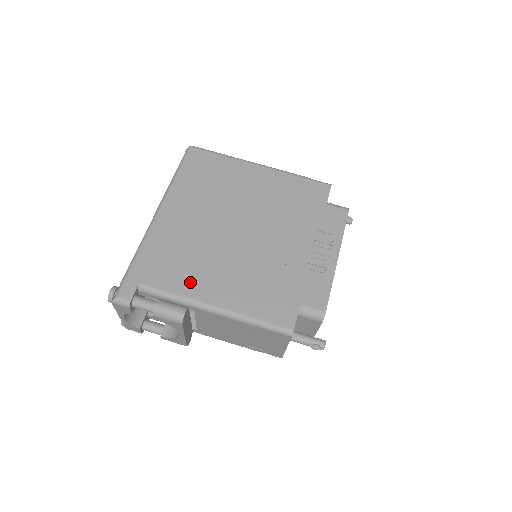
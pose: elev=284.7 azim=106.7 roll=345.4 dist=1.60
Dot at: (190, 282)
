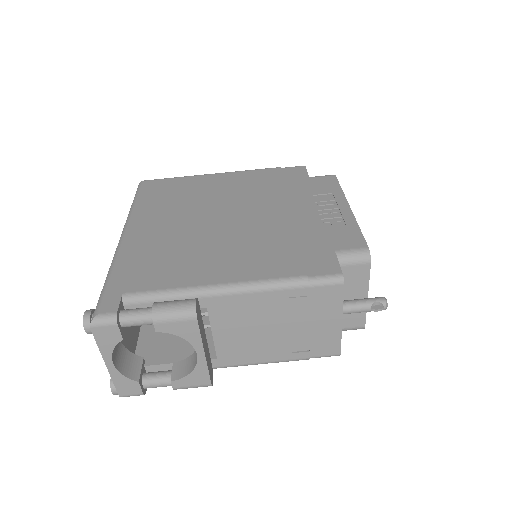
Dot at: (189, 273)
